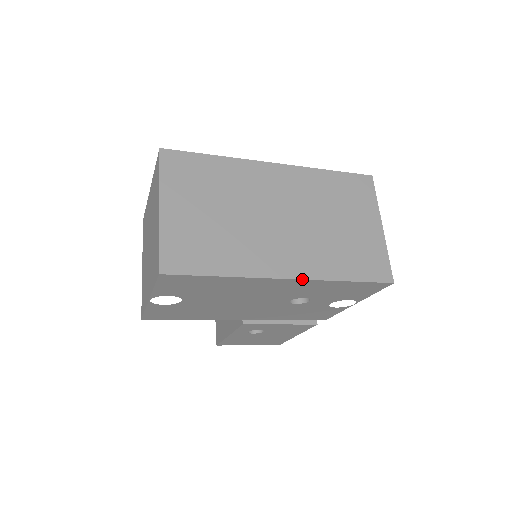
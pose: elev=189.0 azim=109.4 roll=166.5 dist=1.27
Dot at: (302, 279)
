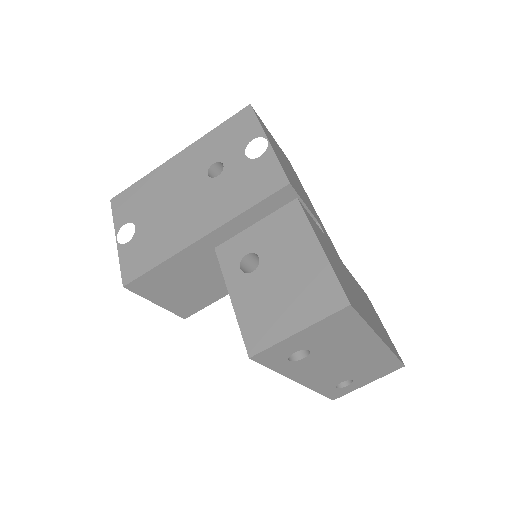
Dot at: (186, 148)
